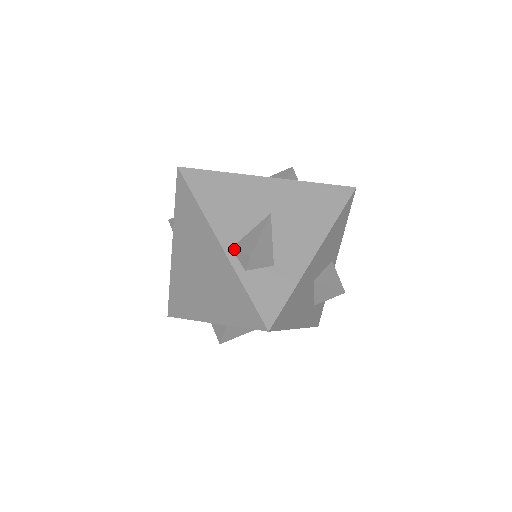
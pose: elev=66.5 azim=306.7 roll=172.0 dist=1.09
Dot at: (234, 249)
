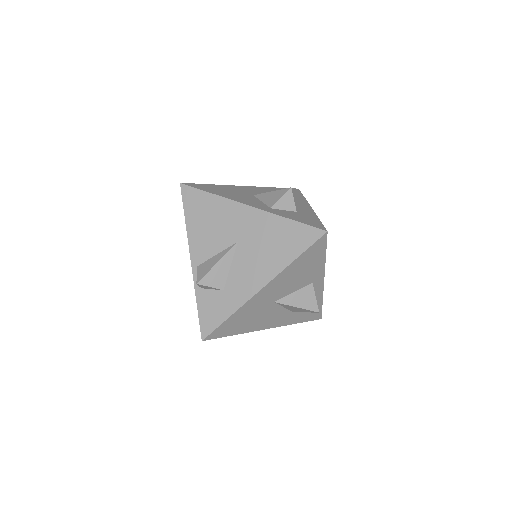
Dot at: (197, 269)
